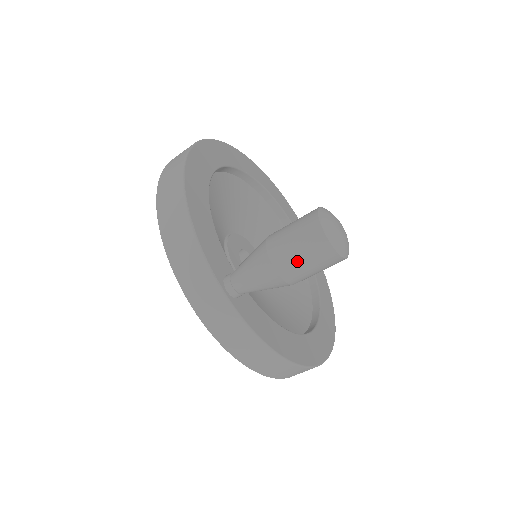
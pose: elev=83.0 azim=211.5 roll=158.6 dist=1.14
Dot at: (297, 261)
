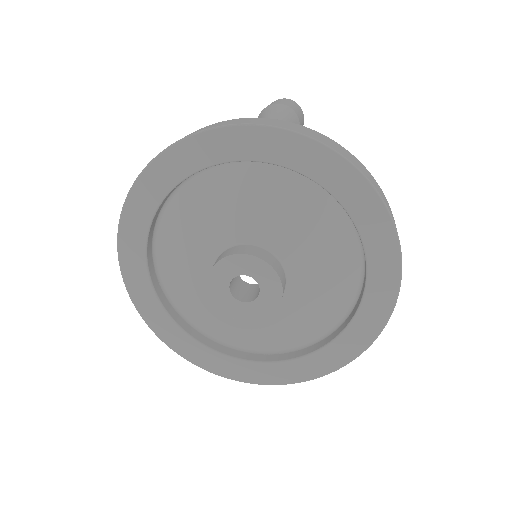
Dot at: (285, 102)
